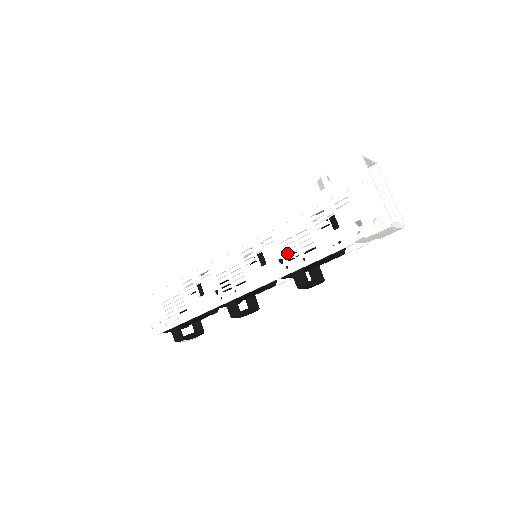
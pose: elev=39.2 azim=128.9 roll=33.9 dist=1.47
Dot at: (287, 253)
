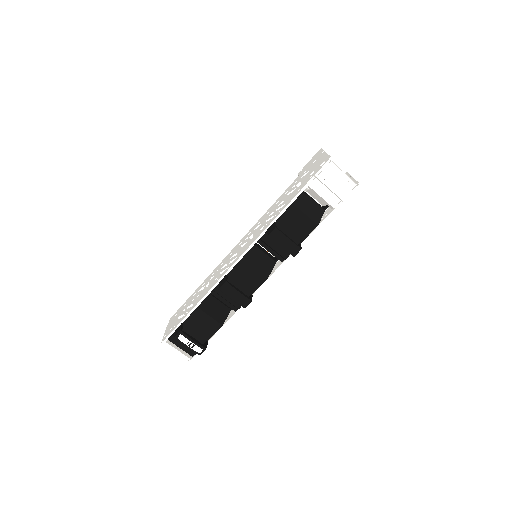
Dot at: (267, 221)
